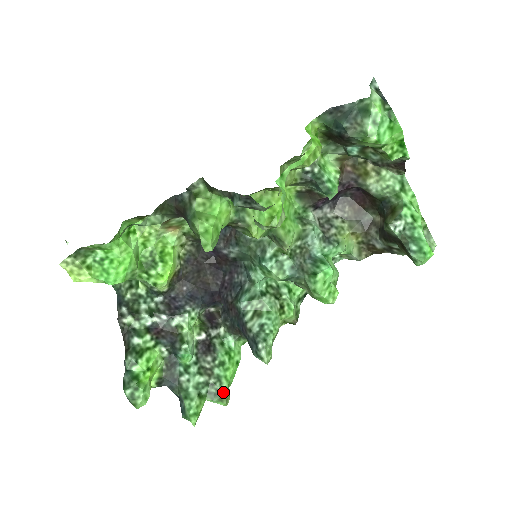
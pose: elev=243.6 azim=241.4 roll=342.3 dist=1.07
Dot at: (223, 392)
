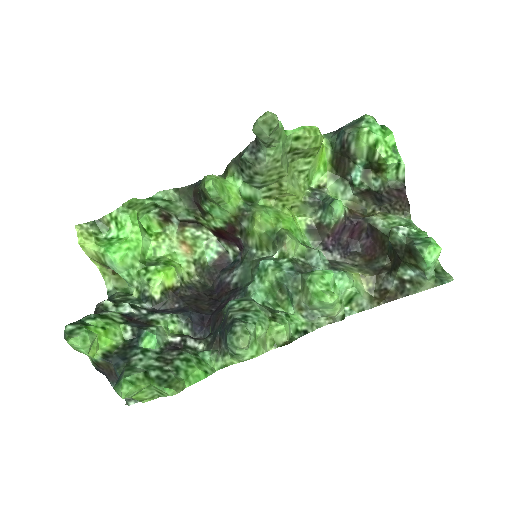
Dot at: (176, 379)
